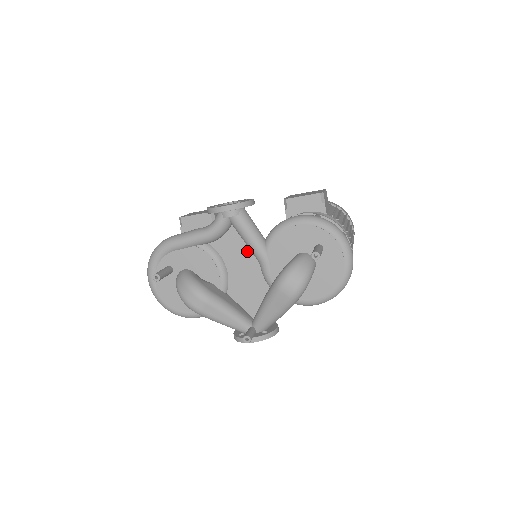
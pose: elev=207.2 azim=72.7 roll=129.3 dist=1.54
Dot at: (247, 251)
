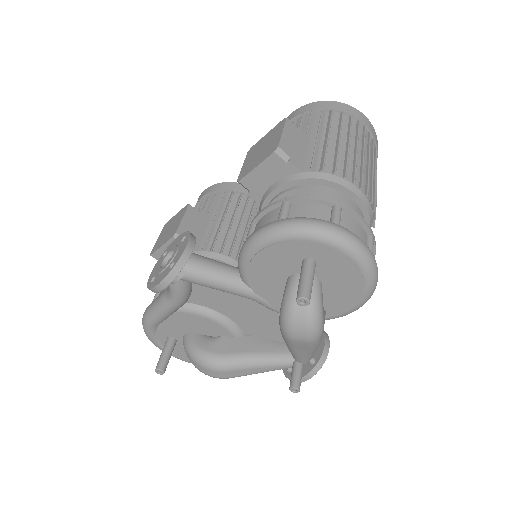
Dot at: (230, 293)
